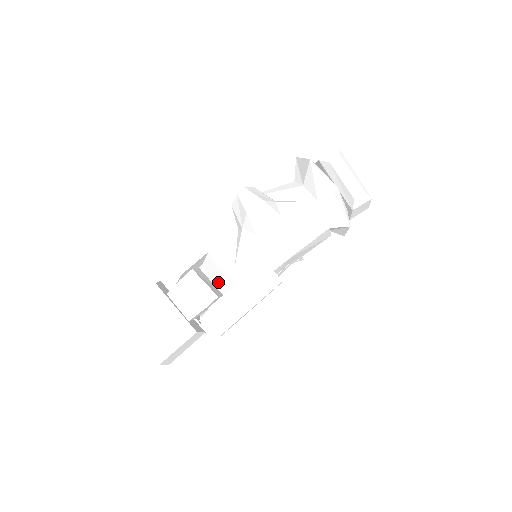
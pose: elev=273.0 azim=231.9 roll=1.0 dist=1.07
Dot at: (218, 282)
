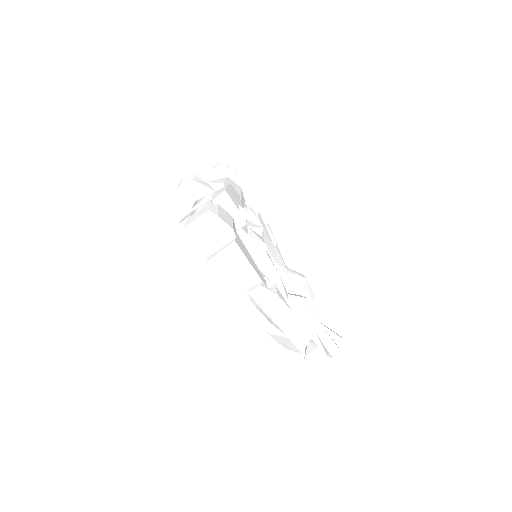
Dot at: occluded
